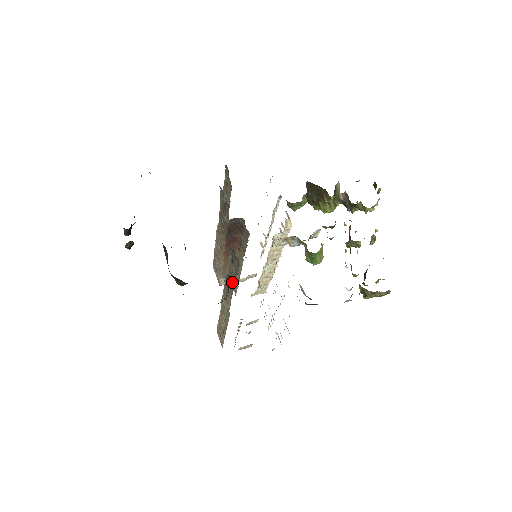
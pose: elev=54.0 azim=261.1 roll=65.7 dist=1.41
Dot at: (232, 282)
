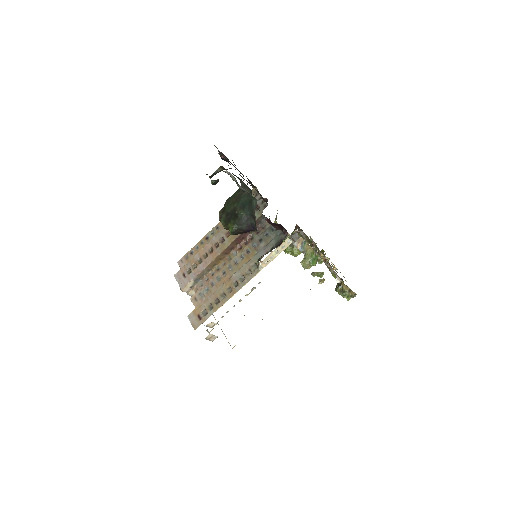
Dot at: (249, 259)
